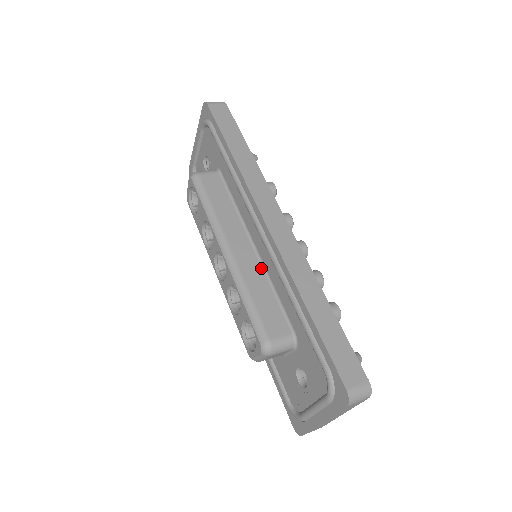
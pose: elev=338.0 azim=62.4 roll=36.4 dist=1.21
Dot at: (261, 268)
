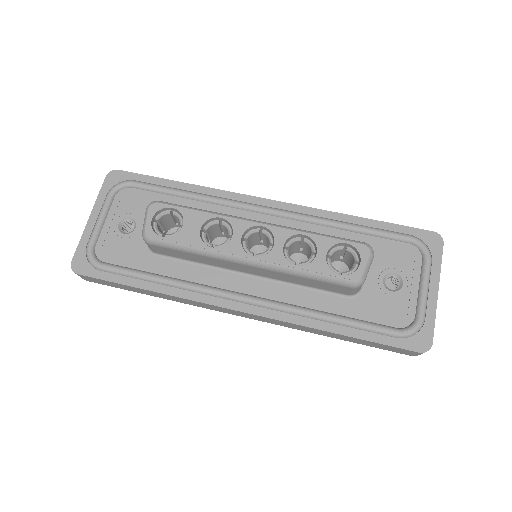
Dot at: occluded
